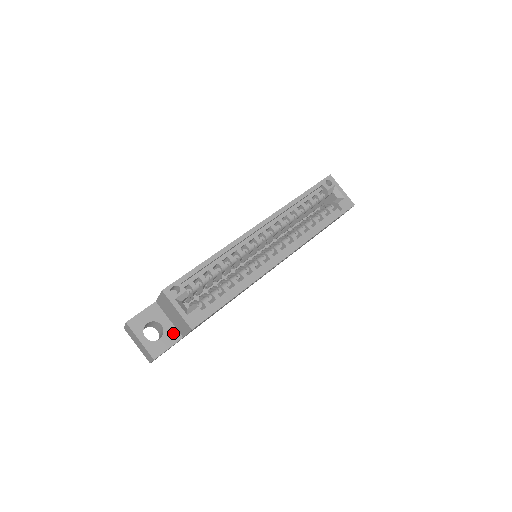
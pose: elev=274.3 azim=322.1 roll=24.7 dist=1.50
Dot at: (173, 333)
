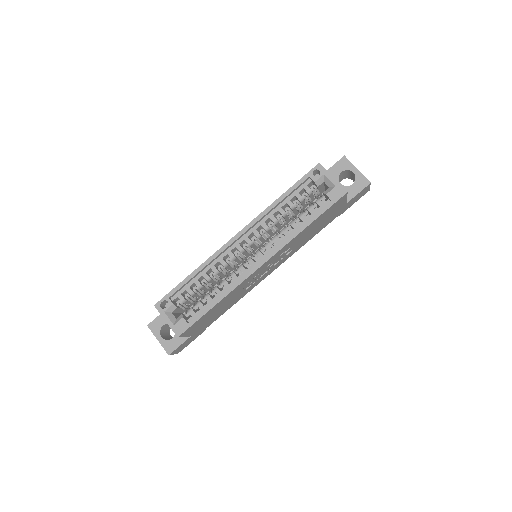
Dot at: occluded
